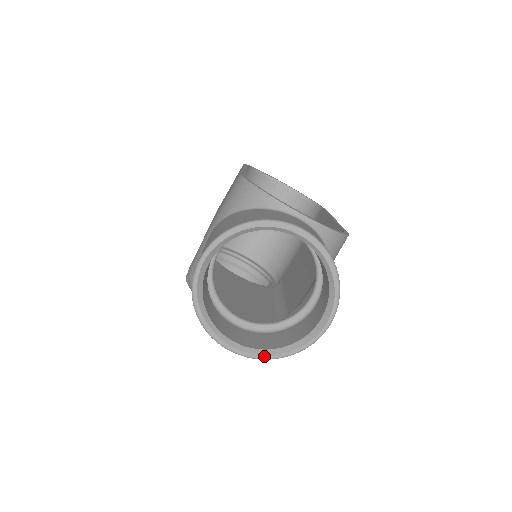
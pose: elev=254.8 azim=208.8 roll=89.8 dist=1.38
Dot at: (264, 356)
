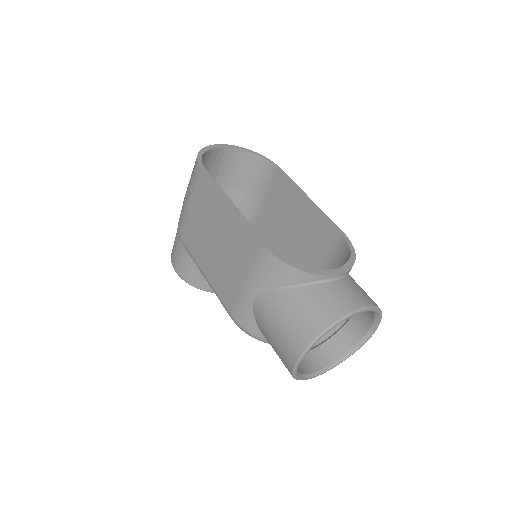
Dot at: occluded
